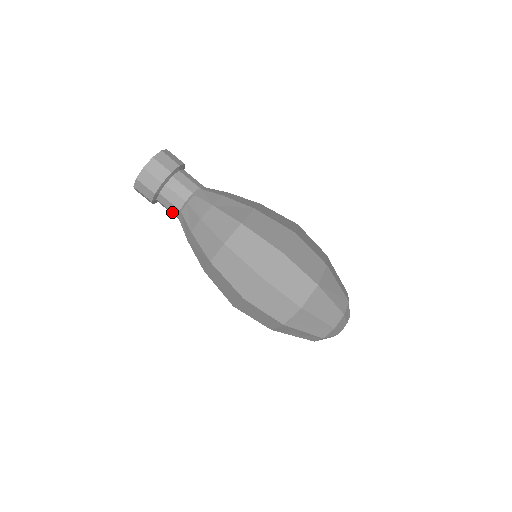
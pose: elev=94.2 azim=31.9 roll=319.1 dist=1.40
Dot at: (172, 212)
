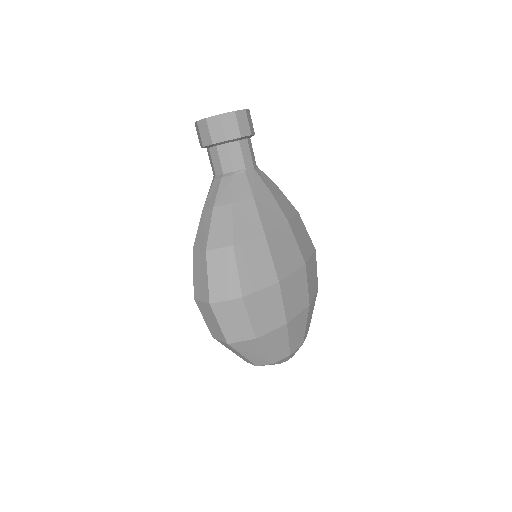
Dot at: (212, 169)
